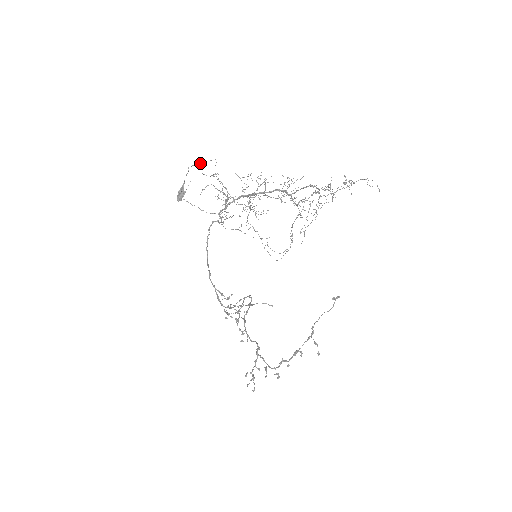
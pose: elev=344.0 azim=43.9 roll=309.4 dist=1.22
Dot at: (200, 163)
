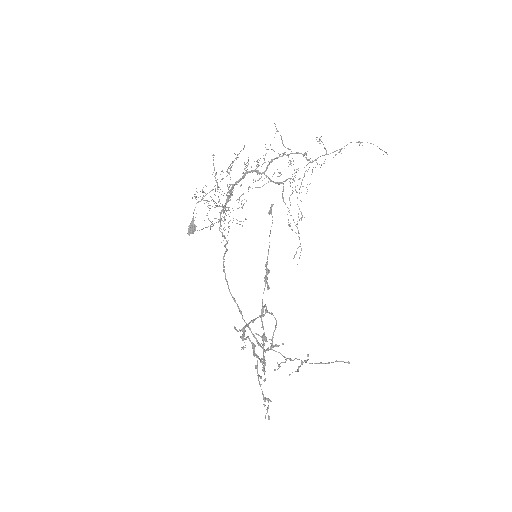
Dot at: (204, 196)
